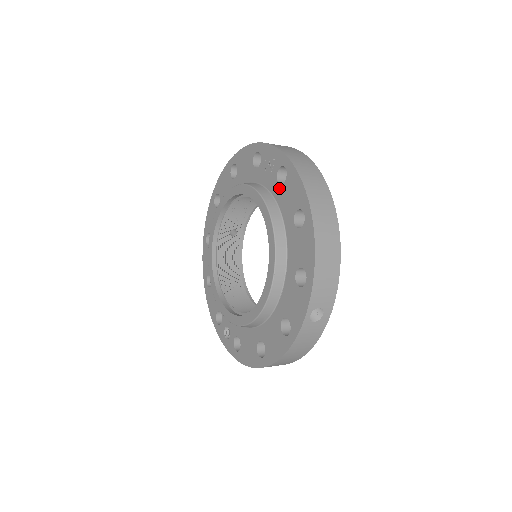
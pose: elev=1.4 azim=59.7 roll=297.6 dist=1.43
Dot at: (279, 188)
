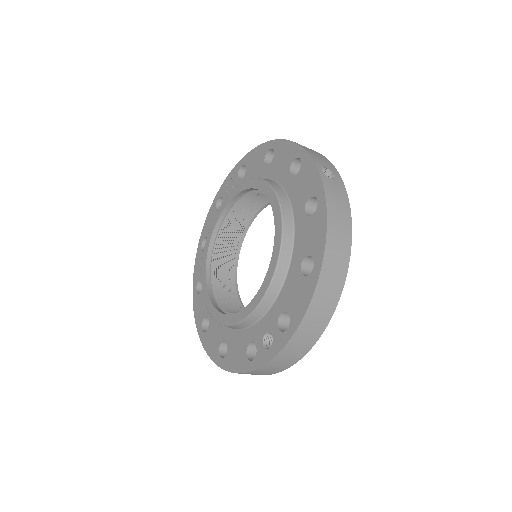
Dot at: (244, 178)
